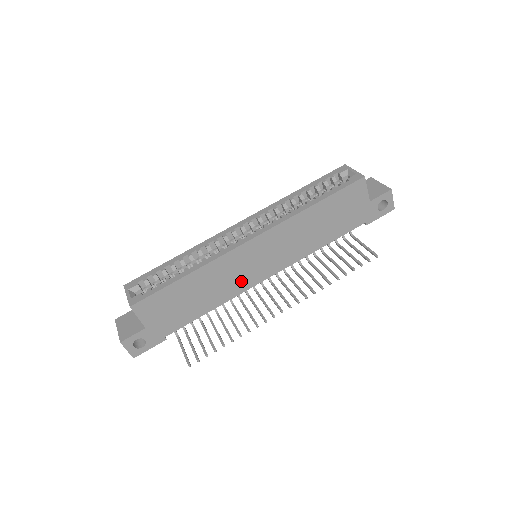
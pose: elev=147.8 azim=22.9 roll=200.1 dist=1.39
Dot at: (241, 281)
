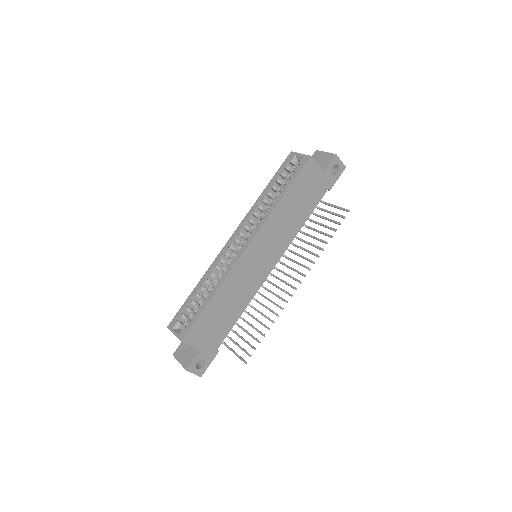
Dot at: (254, 281)
